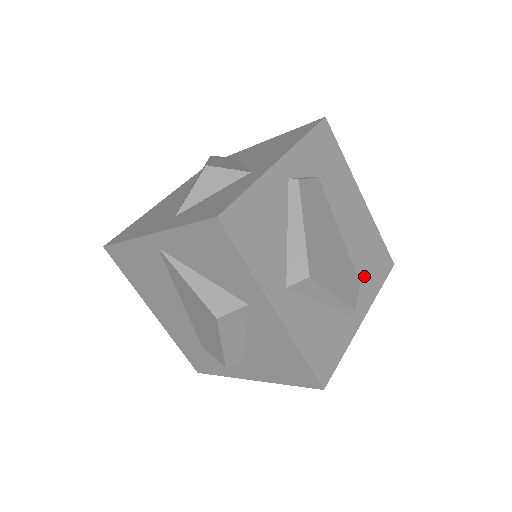
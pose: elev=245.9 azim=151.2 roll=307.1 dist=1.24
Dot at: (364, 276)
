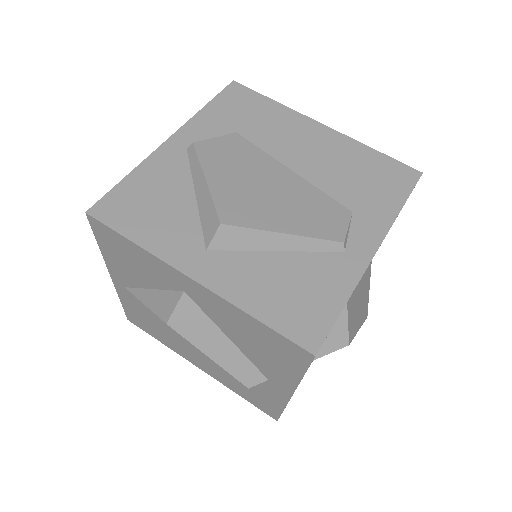
Dot at: (359, 202)
